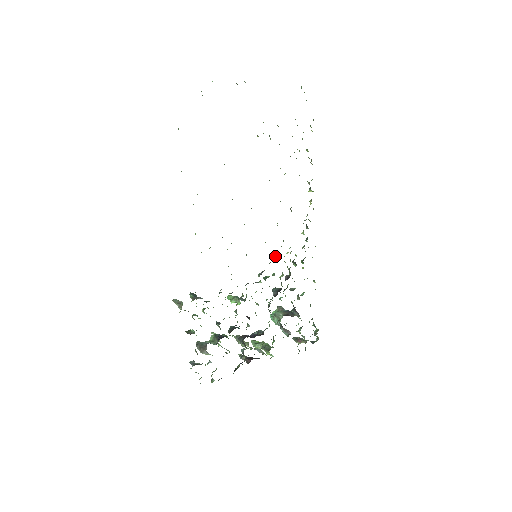
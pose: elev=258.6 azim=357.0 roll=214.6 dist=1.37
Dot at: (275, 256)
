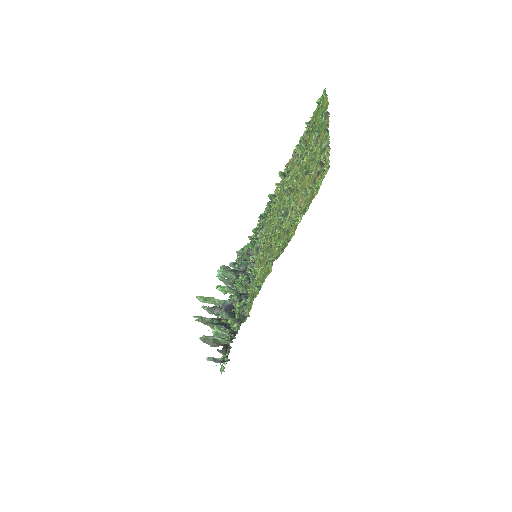
Dot at: (259, 246)
